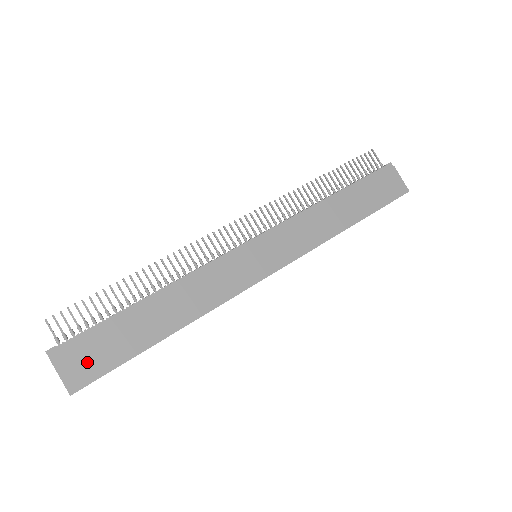
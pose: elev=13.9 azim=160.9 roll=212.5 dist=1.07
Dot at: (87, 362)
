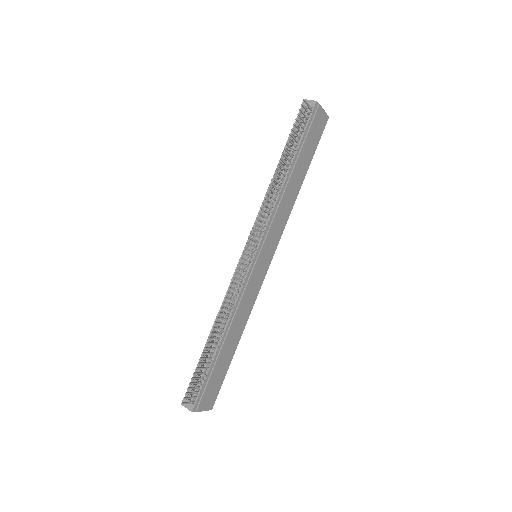
Dot at: (211, 394)
